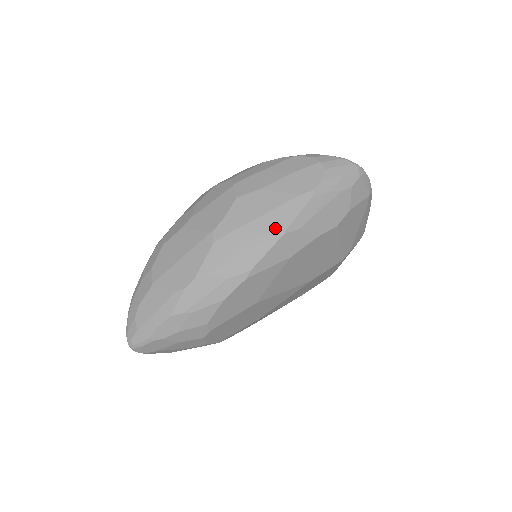
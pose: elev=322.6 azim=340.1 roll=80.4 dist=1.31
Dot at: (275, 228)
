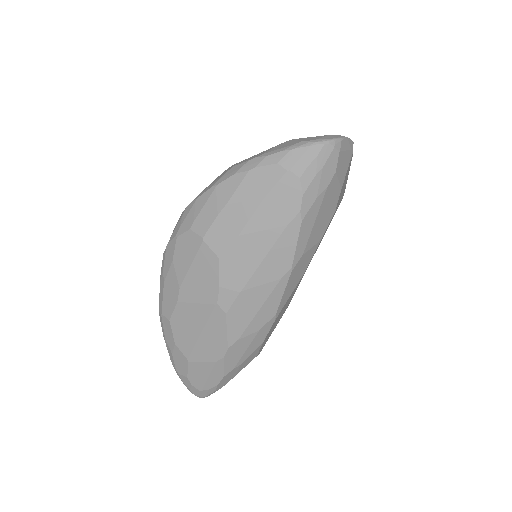
Dot at: (279, 271)
